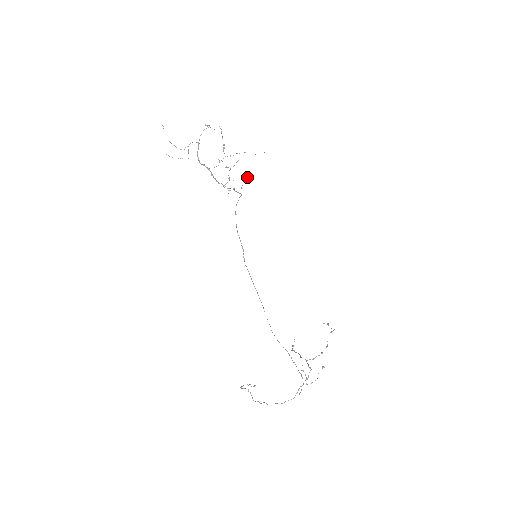
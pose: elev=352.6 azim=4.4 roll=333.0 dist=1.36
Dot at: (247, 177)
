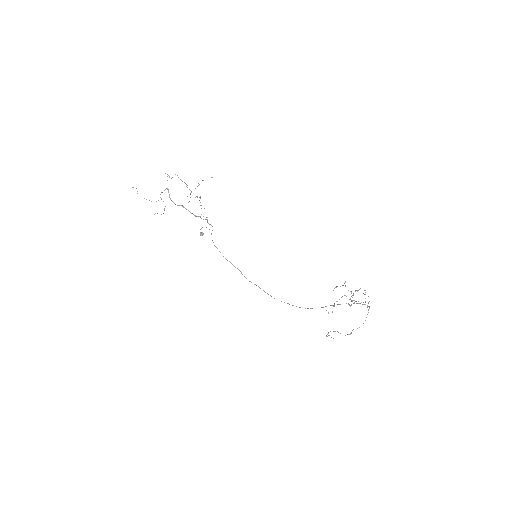
Dot at: (201, 233)
